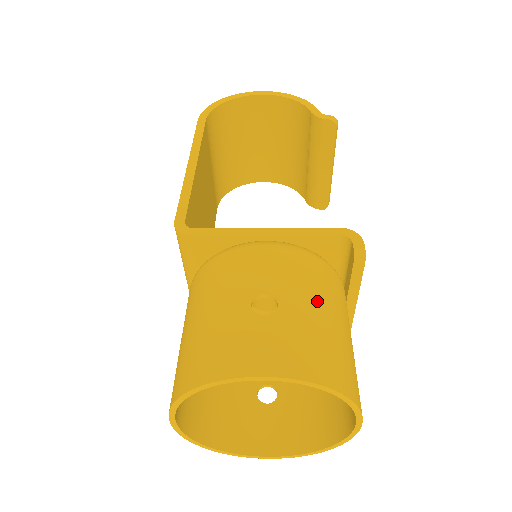
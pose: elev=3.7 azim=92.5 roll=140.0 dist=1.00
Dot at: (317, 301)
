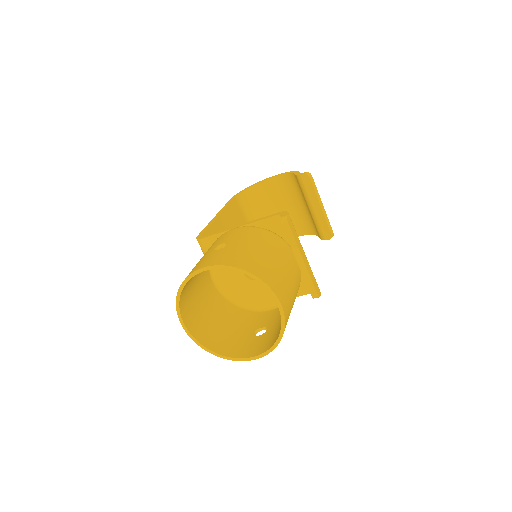
Dot at: (252, 243)
